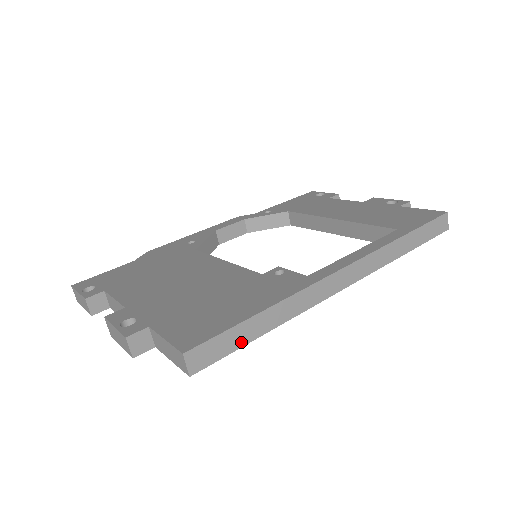
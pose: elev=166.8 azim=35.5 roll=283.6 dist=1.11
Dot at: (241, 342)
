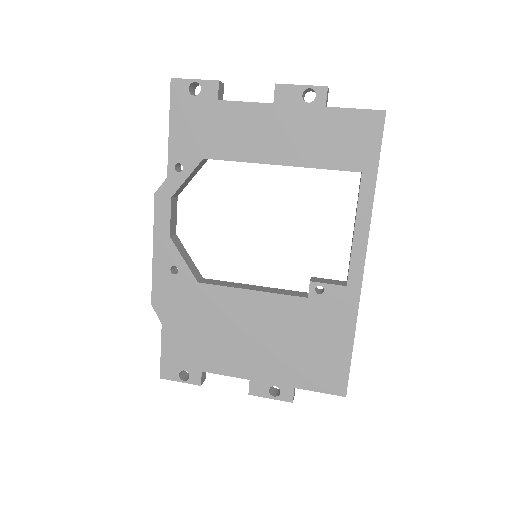
Dot at: occluded
